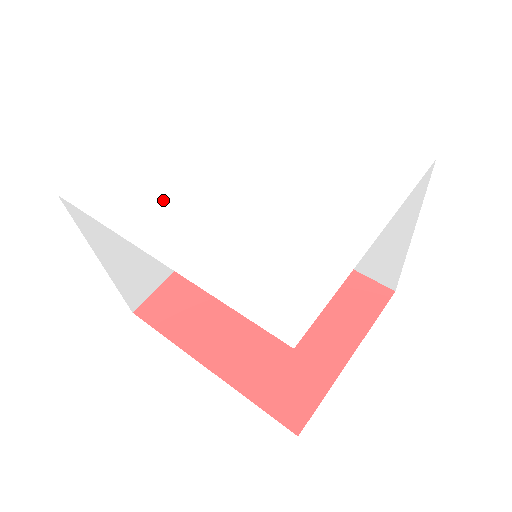
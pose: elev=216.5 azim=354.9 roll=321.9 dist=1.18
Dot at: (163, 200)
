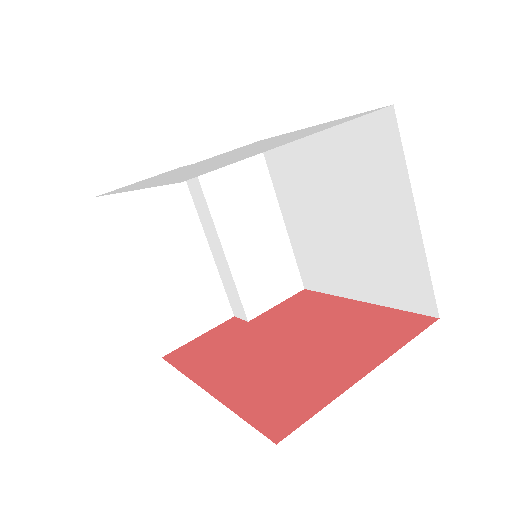
Dot at: (158, 178)
